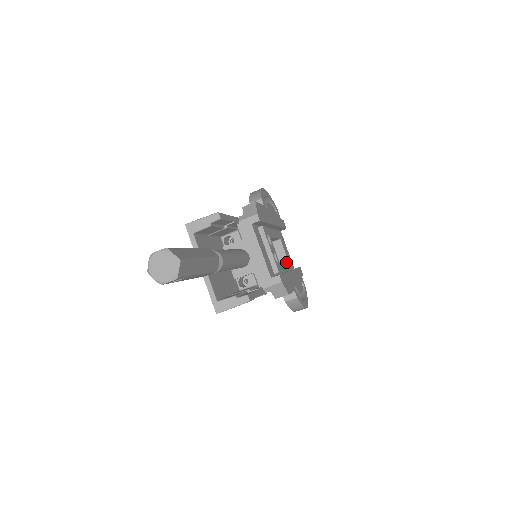
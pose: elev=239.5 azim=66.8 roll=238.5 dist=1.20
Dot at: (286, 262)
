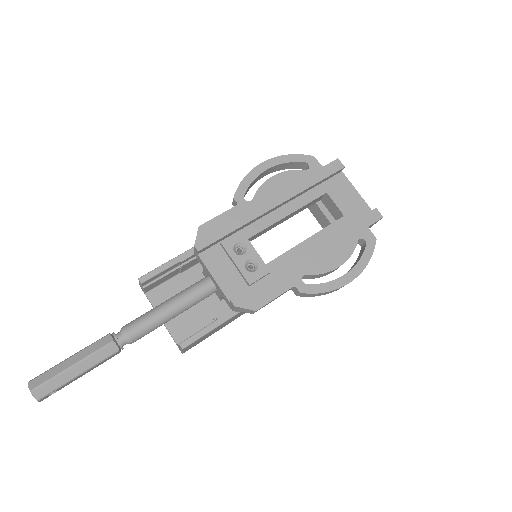
Dot at: (330, 225)
